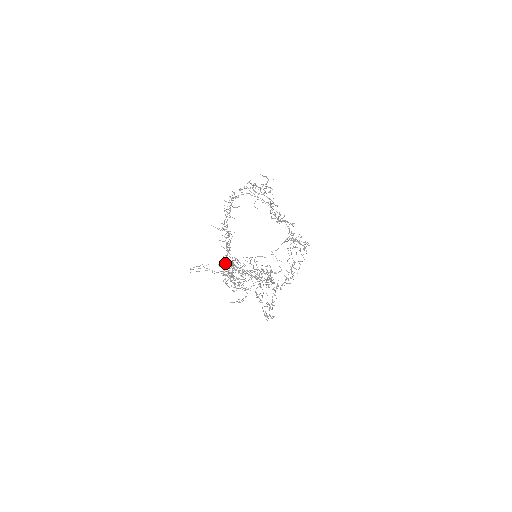
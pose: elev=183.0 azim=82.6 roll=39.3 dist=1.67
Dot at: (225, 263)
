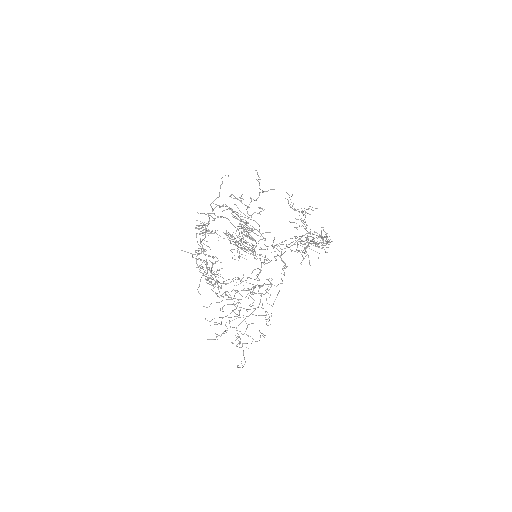
Dot at: occluded
